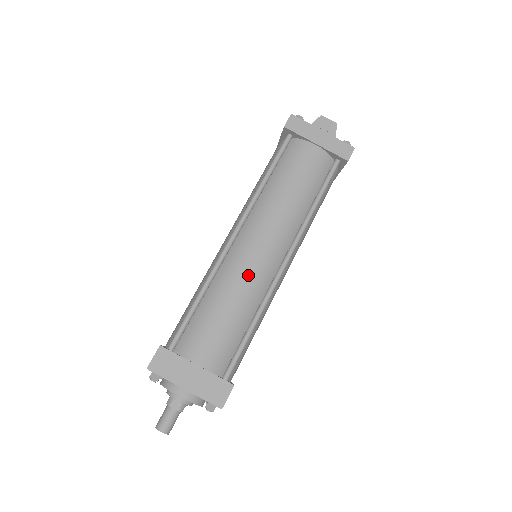
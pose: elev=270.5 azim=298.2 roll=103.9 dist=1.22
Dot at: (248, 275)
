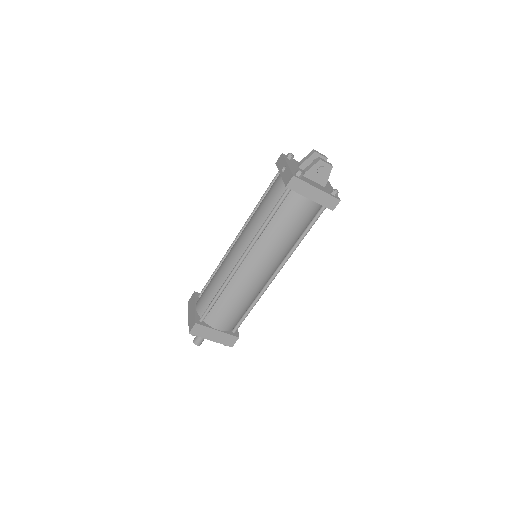
Dot at: (250, 286)
